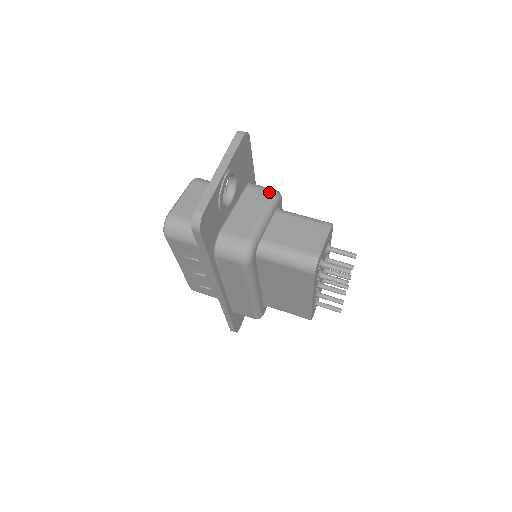
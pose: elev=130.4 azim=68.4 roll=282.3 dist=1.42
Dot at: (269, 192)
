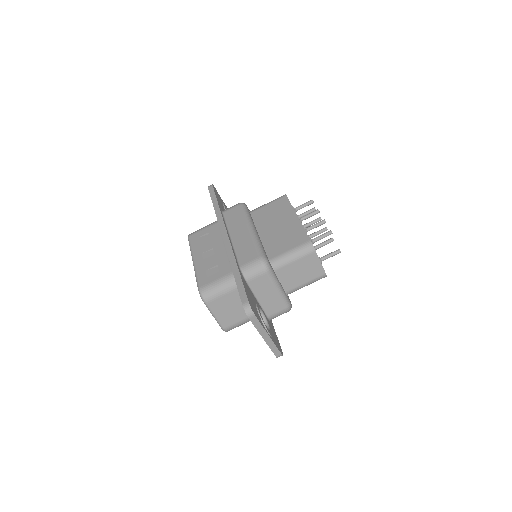
Dot at: (264, 274)
